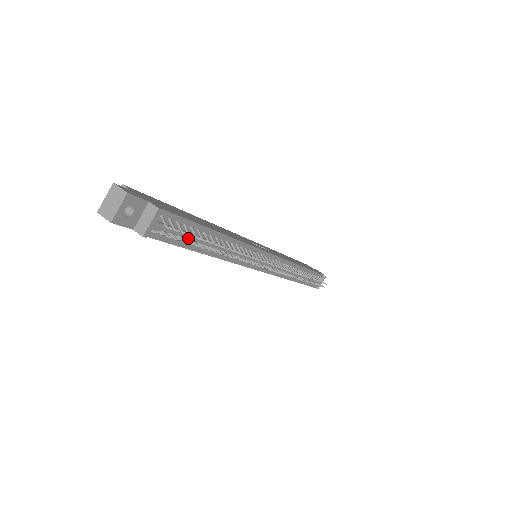
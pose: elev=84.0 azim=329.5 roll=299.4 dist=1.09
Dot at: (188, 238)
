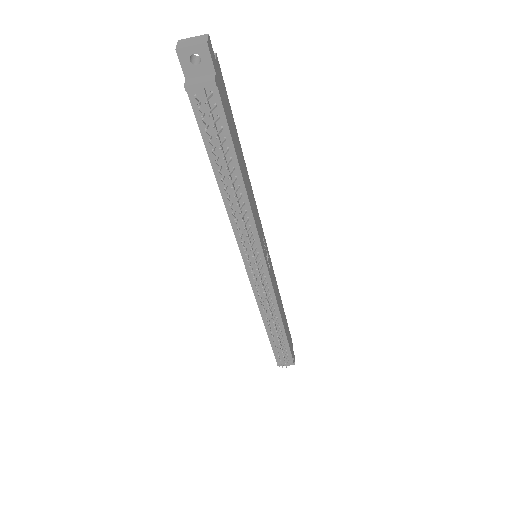
Dot at: (215, 141)
